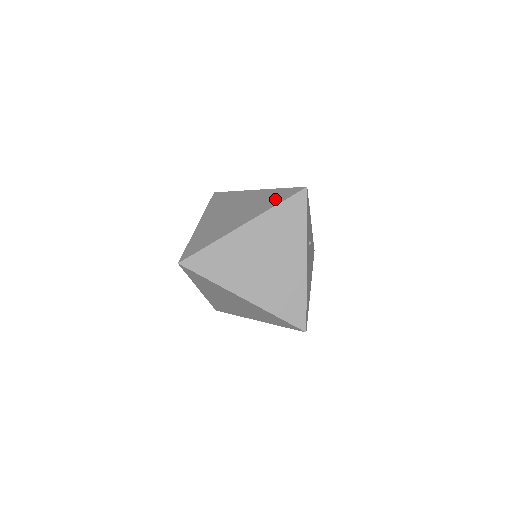
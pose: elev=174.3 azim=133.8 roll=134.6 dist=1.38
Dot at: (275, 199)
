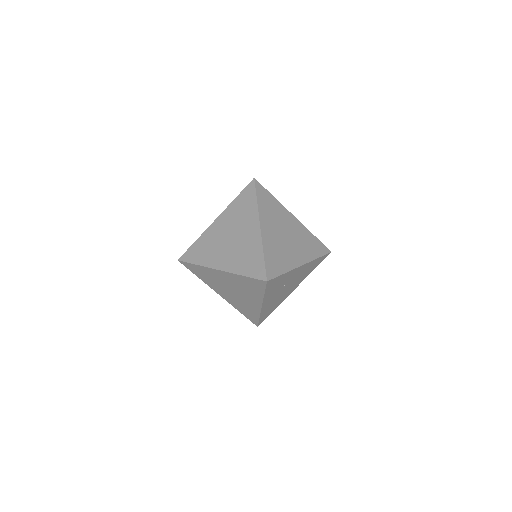
Dot at: (249, 266)
